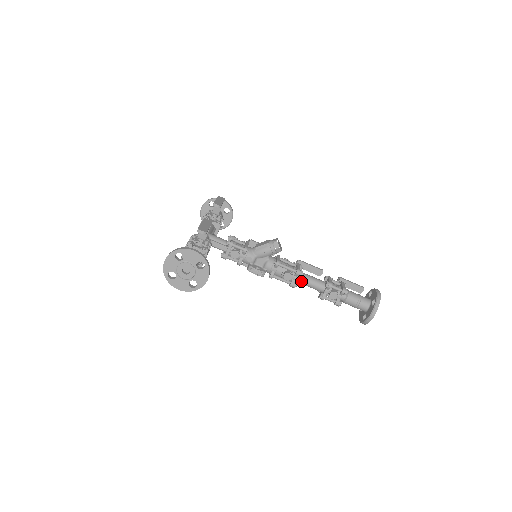
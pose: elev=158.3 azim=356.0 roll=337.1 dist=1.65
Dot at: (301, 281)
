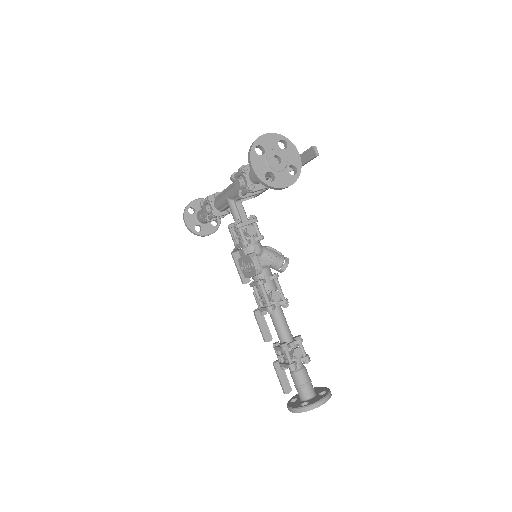
Dot at: (278, 314)
